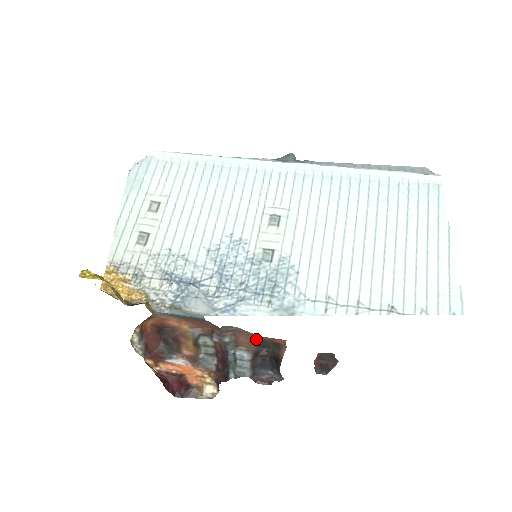
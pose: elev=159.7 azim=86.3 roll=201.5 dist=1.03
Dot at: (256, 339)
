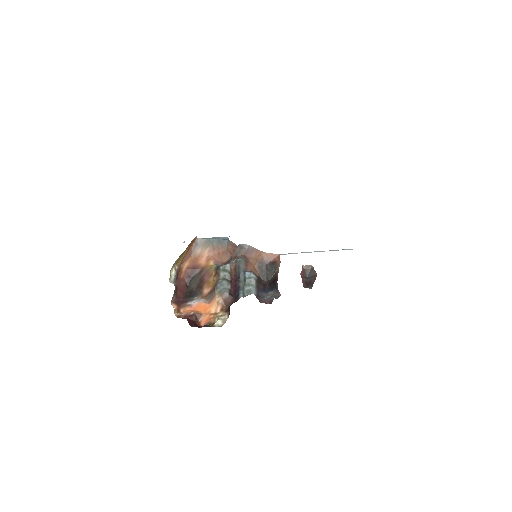
Dot at: (260, 260)
